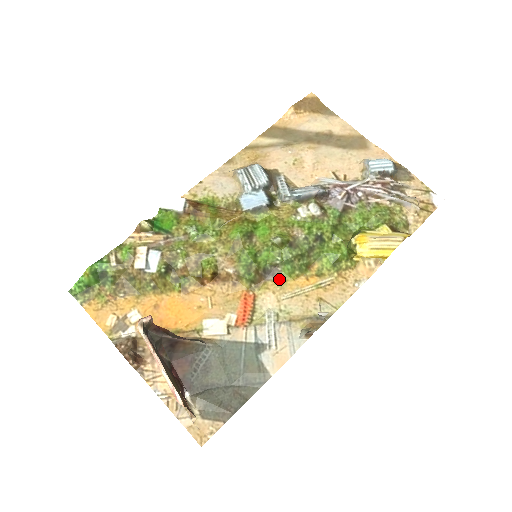
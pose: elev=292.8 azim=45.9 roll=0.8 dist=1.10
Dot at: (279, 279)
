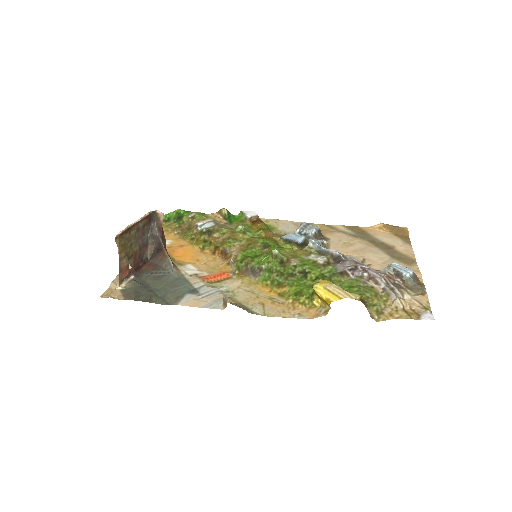
Dot at: (255, 280)
